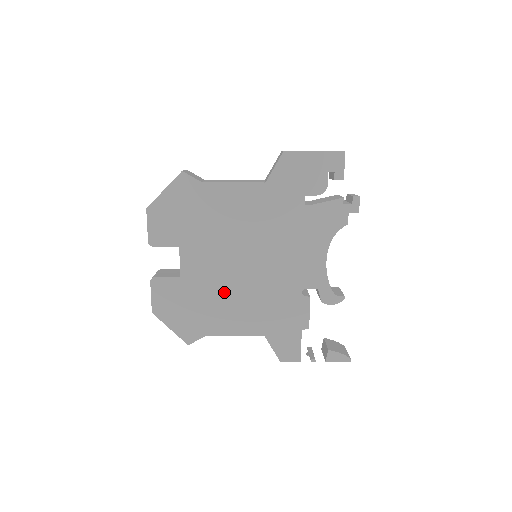
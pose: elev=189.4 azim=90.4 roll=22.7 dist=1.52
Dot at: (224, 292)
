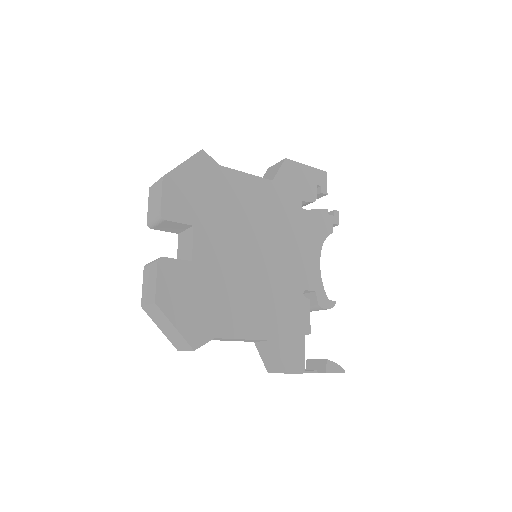
Dot at: (235, 285)
